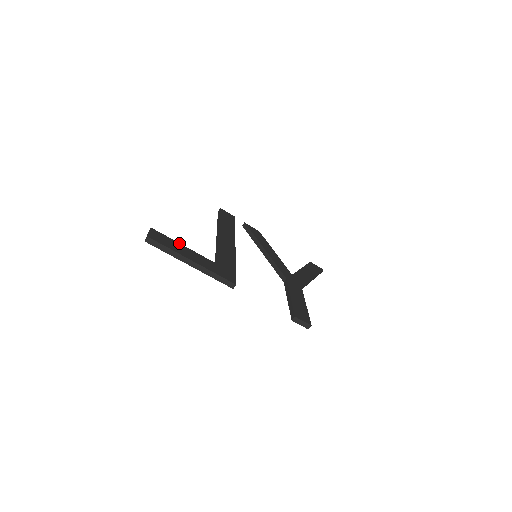
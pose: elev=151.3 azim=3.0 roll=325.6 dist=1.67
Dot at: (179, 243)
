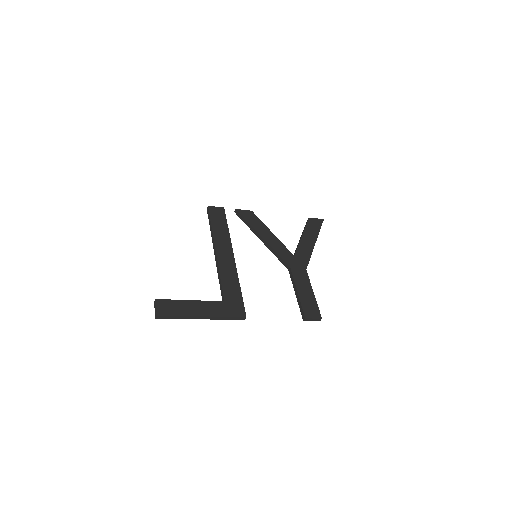
Dot at: (184, 300)
